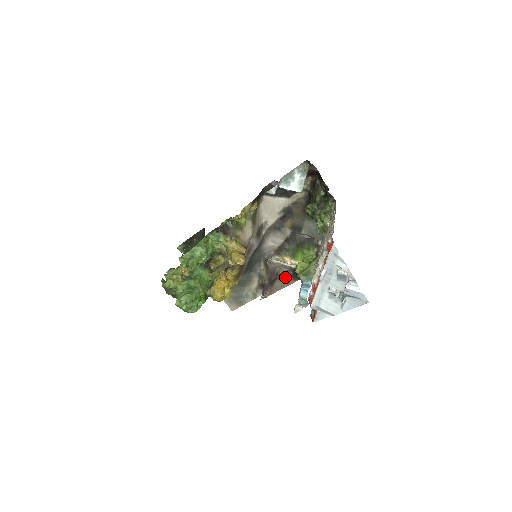
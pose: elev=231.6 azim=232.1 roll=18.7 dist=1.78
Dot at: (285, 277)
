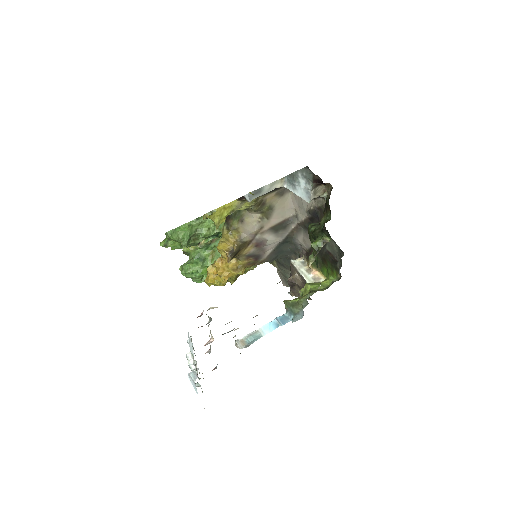
Dot at: occluded
